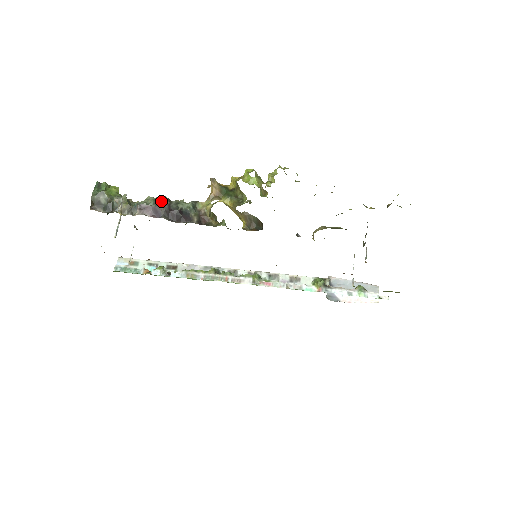
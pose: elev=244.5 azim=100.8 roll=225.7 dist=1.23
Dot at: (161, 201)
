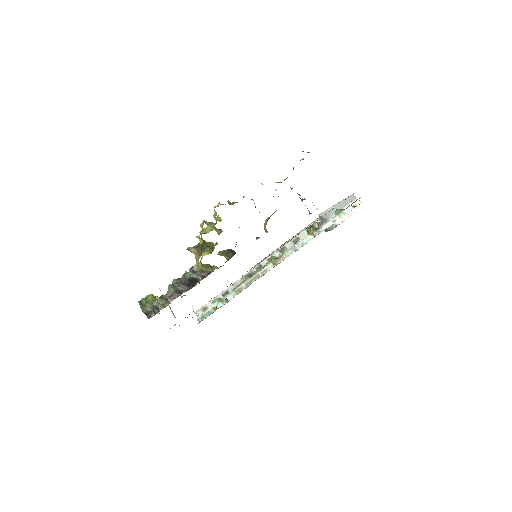
Dot at: (175, 284)
